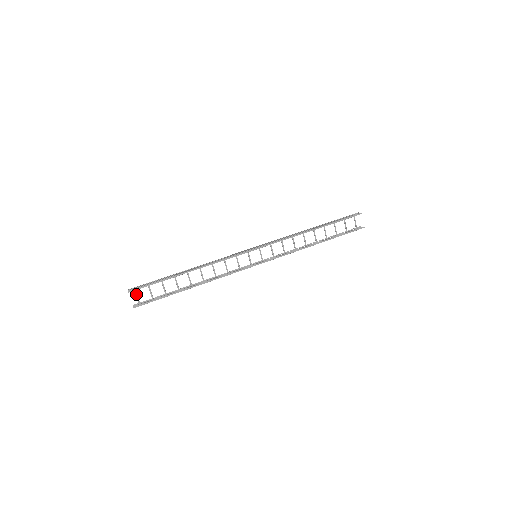
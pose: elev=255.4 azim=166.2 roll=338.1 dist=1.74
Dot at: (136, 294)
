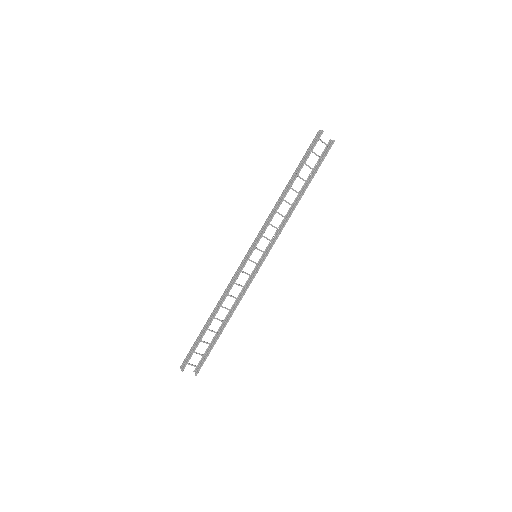
Dot at: (189, 364)
